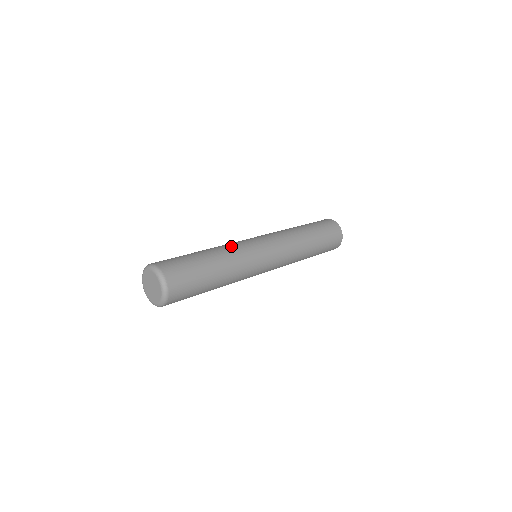
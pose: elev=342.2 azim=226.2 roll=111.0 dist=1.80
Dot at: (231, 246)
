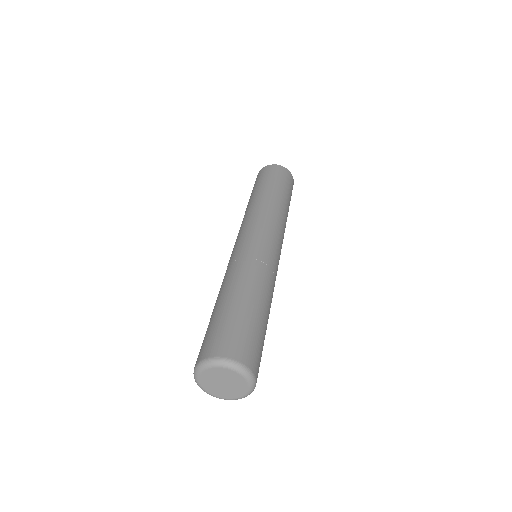
Dot at: (233, 268)
